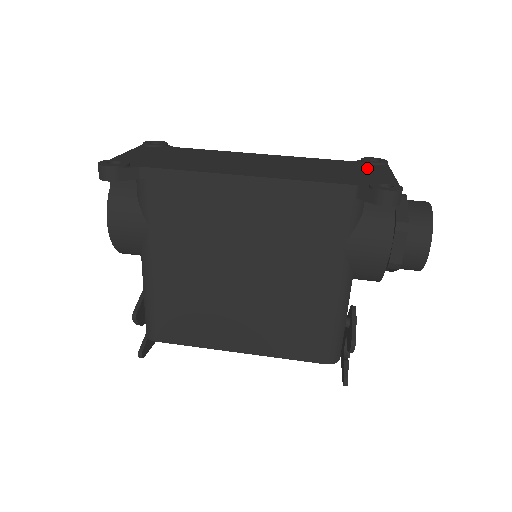
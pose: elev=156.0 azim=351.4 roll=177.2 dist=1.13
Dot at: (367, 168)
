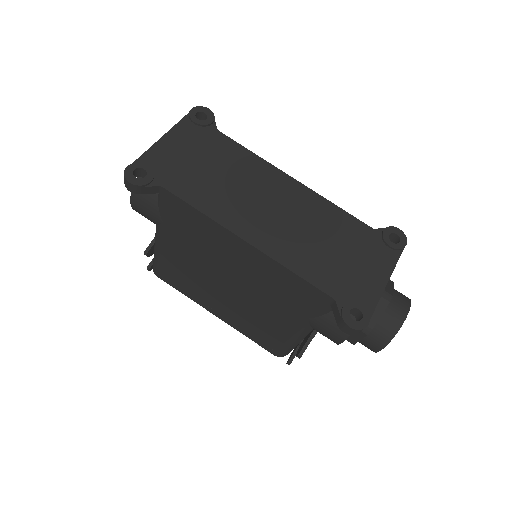
Dot at: (374, 255)
